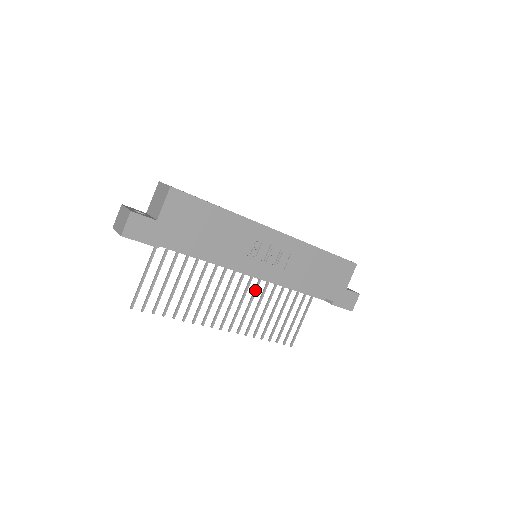
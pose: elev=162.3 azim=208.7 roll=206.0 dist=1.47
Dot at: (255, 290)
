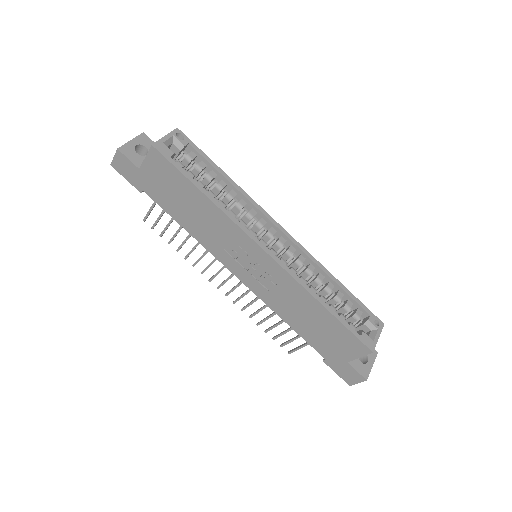
Dot at: occluded
